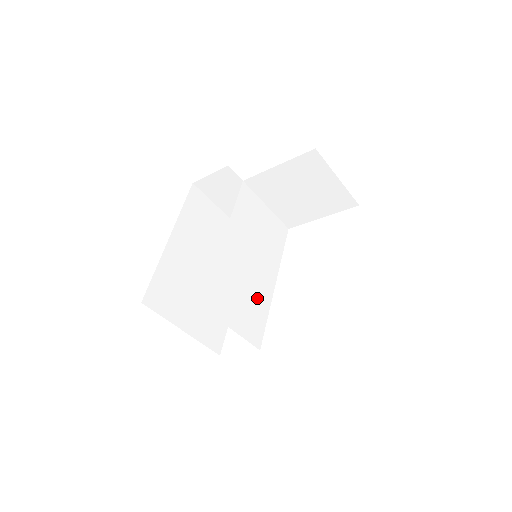
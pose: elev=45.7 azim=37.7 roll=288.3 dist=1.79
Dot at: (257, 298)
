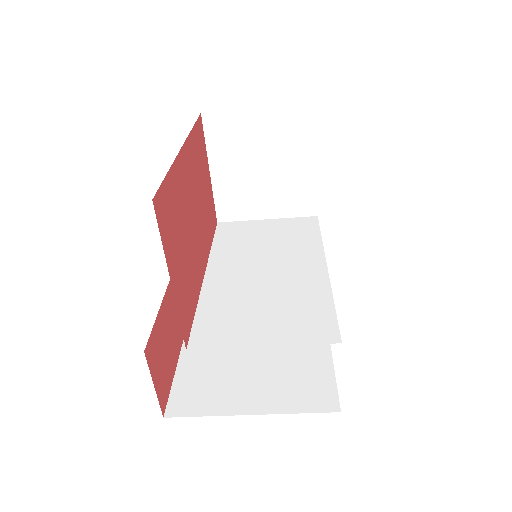
Dot at: (298, 294)
